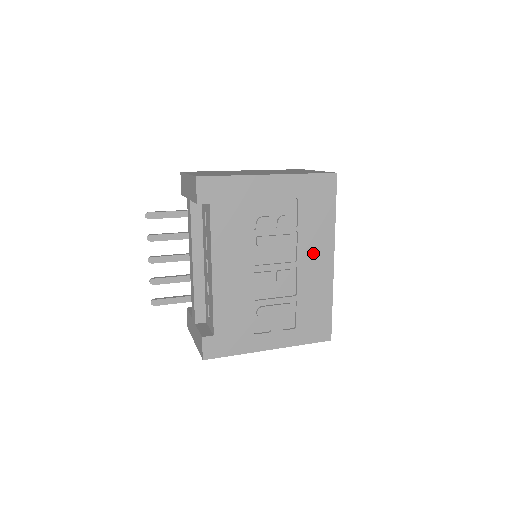
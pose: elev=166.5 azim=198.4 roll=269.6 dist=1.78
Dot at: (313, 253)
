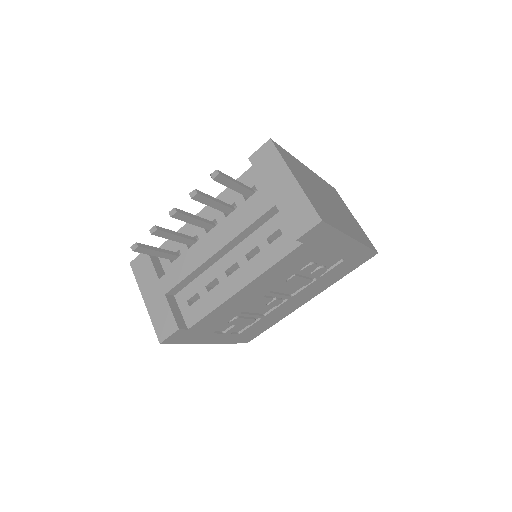
Dot at: (306, 294)
